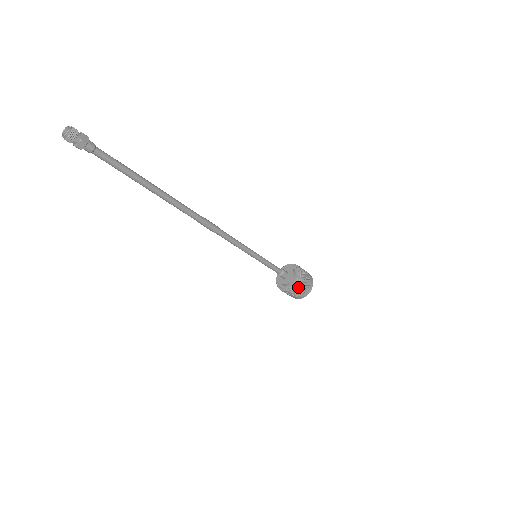
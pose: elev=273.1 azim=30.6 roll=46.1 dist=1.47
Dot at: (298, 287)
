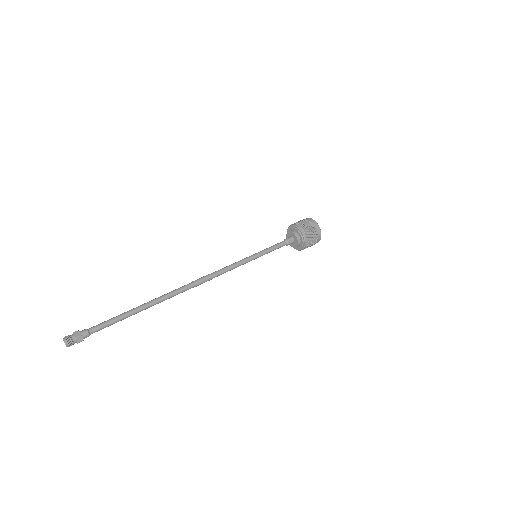
Dot at: occluded
